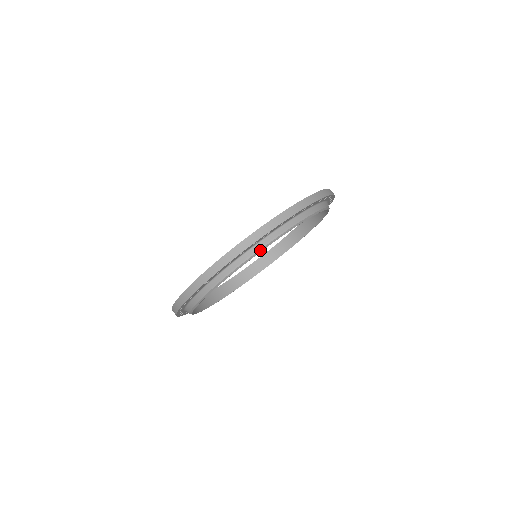
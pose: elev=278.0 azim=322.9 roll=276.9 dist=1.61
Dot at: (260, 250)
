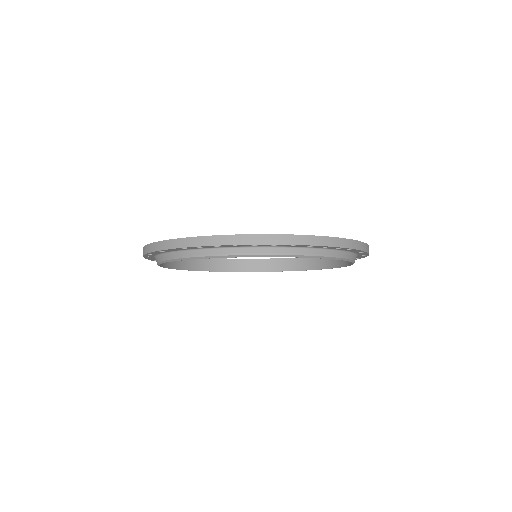
Dot at: (238, 255)
